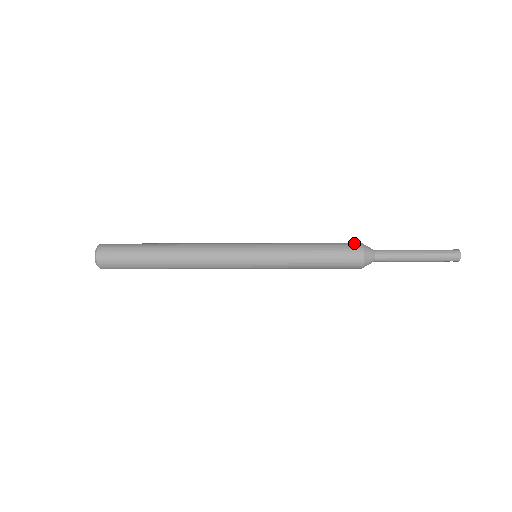
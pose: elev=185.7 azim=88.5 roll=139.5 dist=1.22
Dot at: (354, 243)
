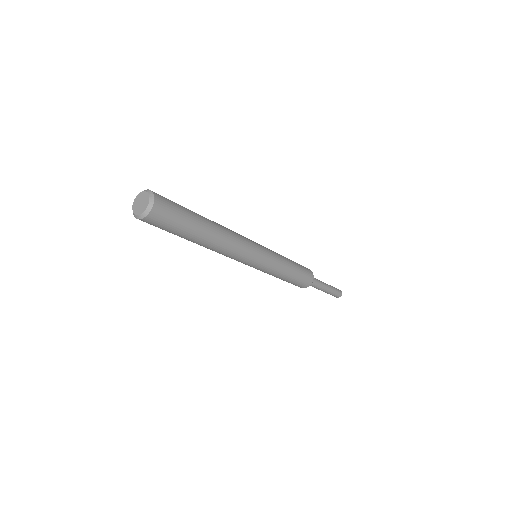
Dot at: occluded
